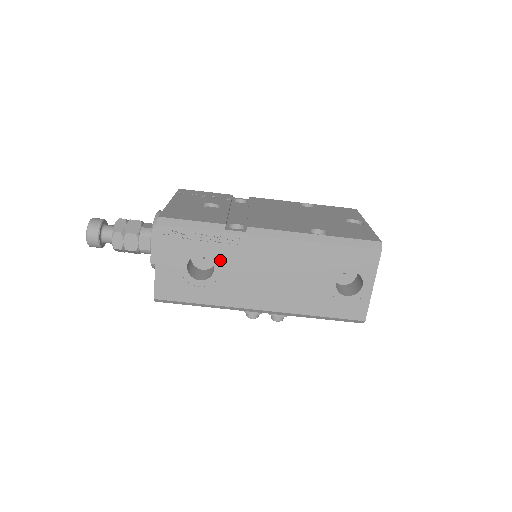
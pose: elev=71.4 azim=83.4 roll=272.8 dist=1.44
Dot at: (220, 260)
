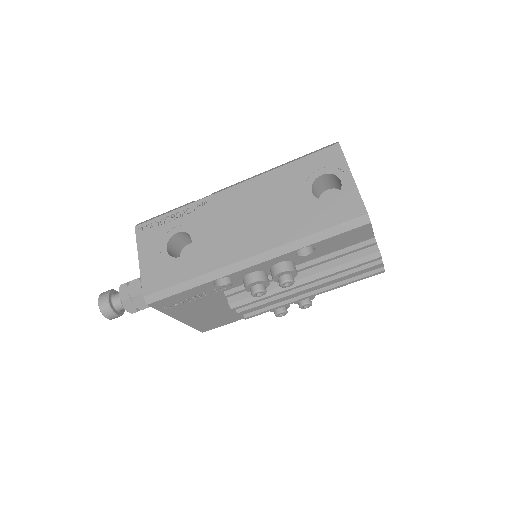
Dot at: (194, 229)
